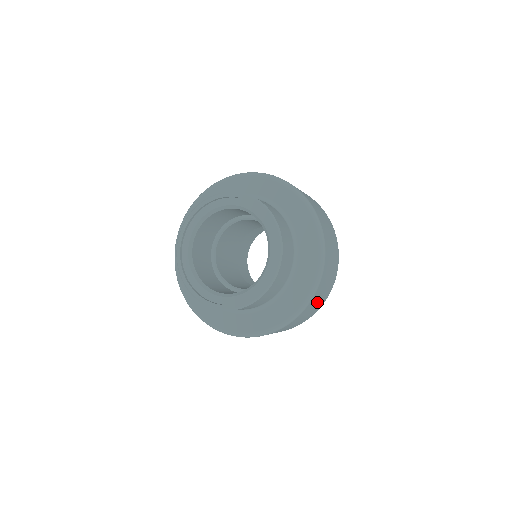
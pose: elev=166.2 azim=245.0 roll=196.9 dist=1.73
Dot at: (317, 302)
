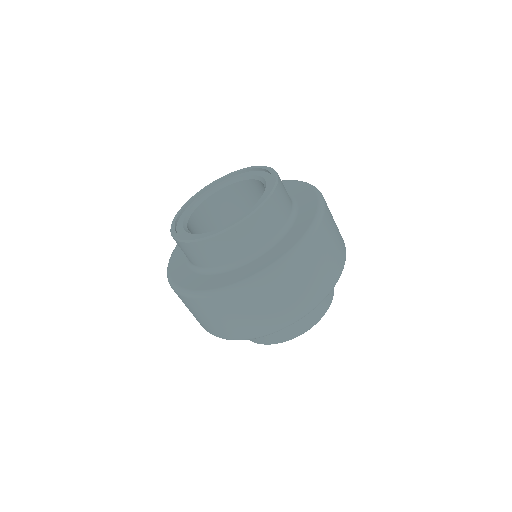
Dot at: (251, 313)
